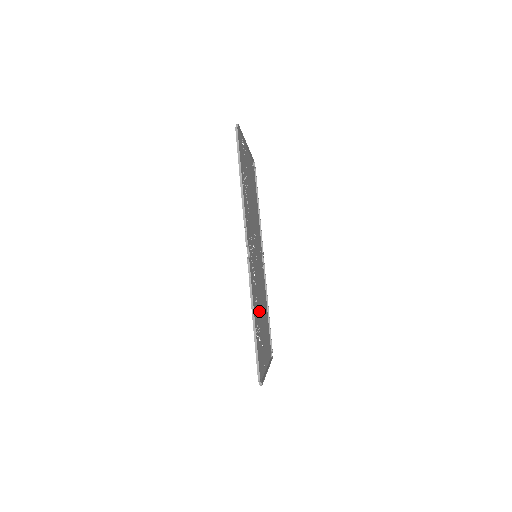
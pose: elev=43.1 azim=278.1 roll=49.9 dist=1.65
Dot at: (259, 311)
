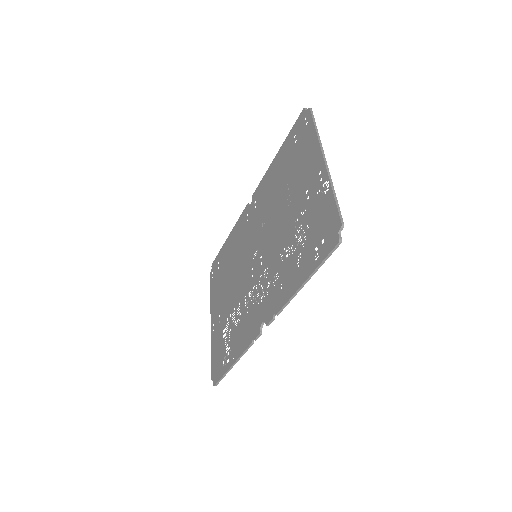
Dot at: (233, 303)
